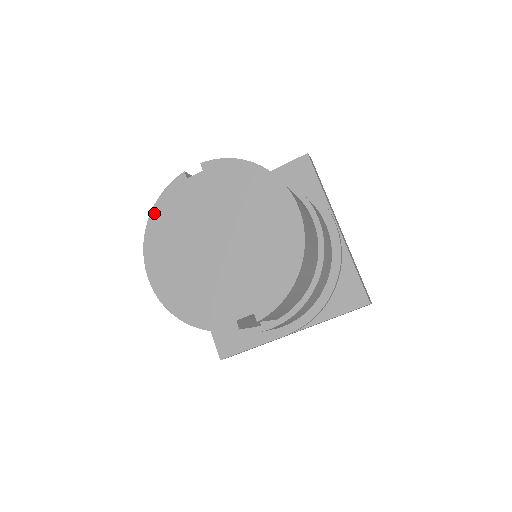
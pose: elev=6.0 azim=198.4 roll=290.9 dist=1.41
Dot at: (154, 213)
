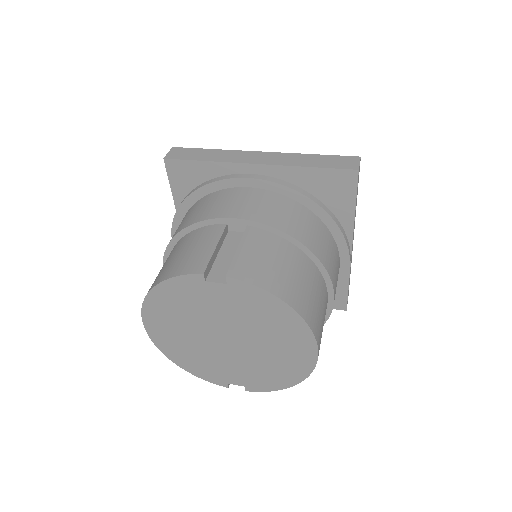
Dot at: (158, 289)
